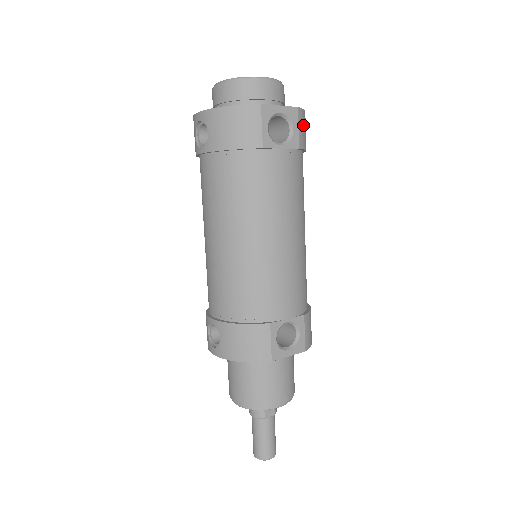
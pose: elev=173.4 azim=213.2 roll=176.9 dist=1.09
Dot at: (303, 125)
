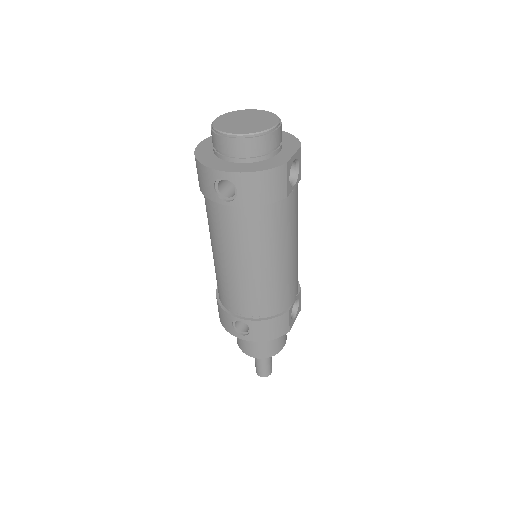
Dot at: occluded
